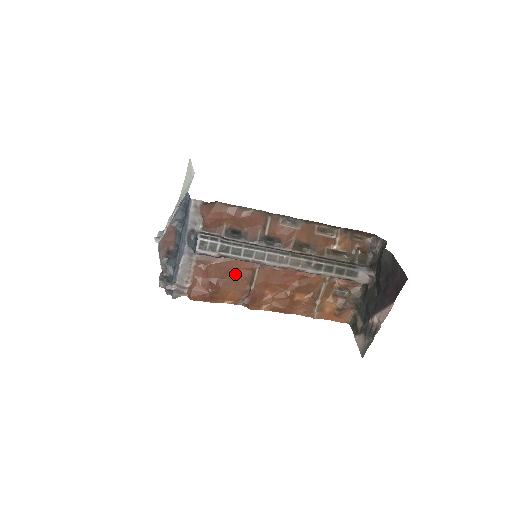
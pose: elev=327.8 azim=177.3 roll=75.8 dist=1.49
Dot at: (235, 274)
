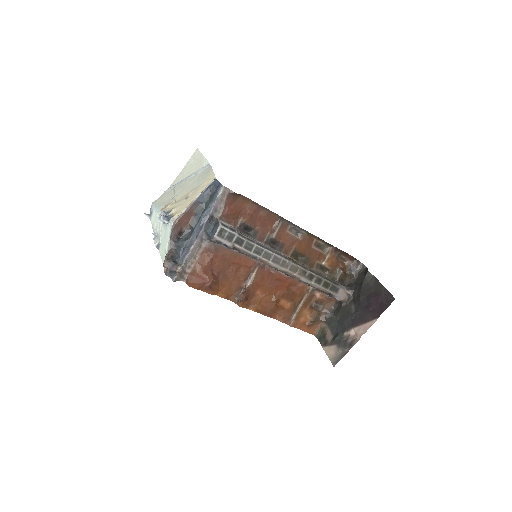
Dot at: (236, 269)
